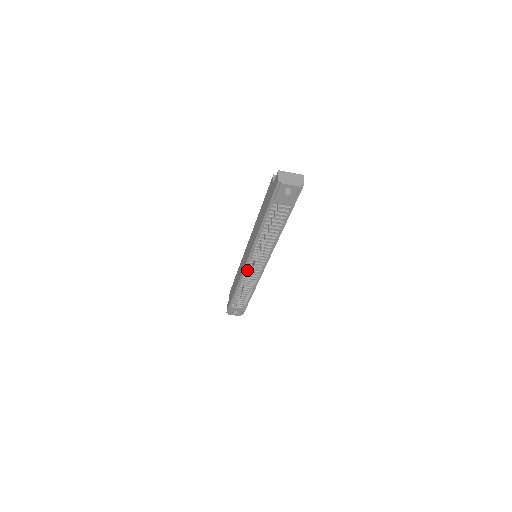
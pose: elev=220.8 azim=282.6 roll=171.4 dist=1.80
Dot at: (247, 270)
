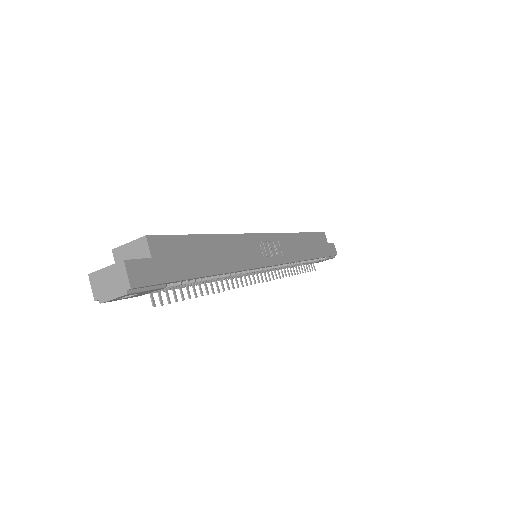
Dot at: occluded
